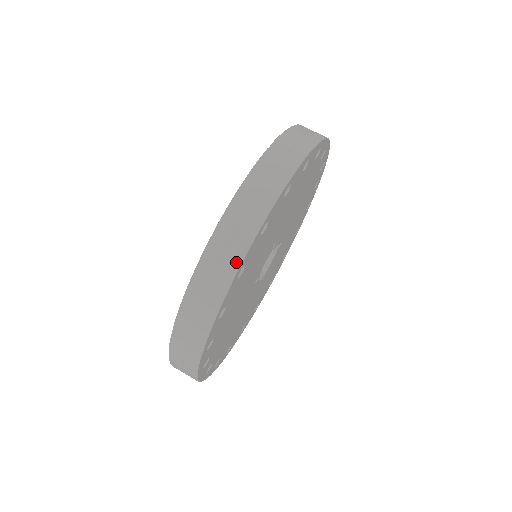
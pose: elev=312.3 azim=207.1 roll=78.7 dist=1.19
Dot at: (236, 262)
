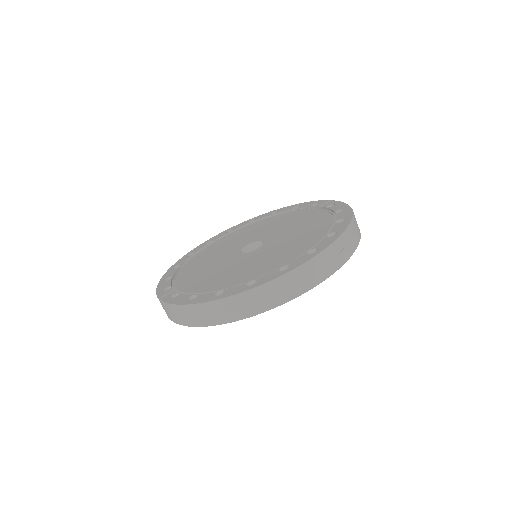
Dot at: (360, 234)
